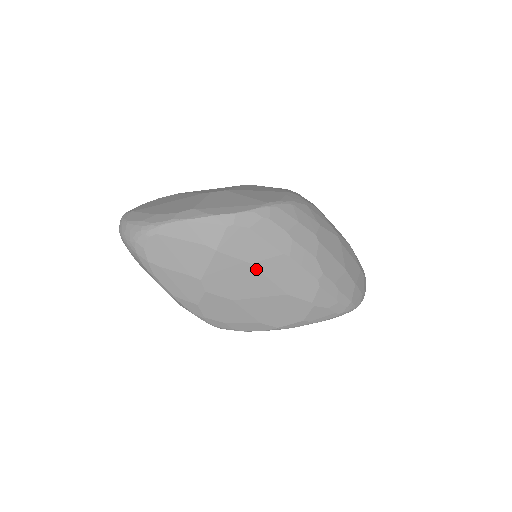
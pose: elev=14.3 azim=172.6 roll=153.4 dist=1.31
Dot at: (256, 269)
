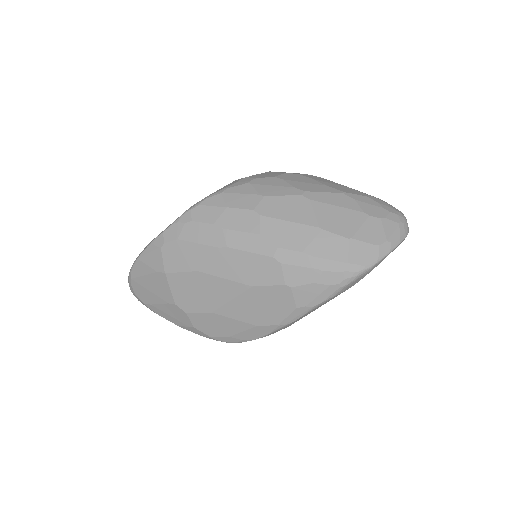
Dot at: (206, 274)
